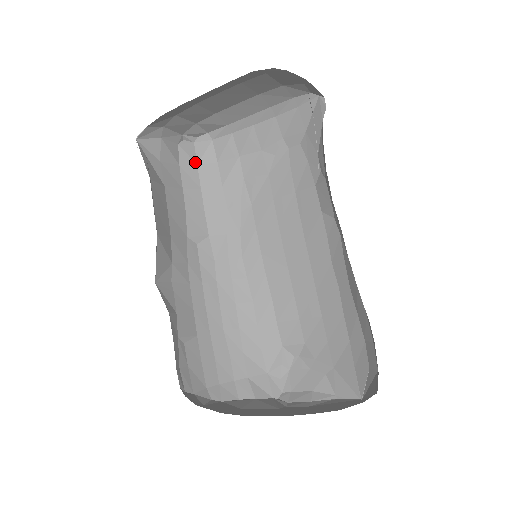
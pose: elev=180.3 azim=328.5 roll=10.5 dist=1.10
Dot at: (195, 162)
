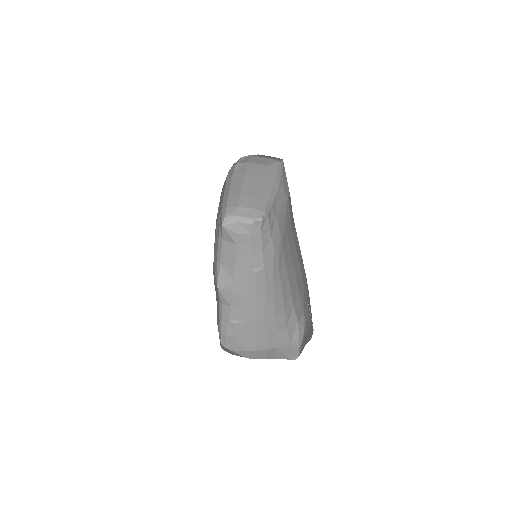
Dot at: (260, 230)
